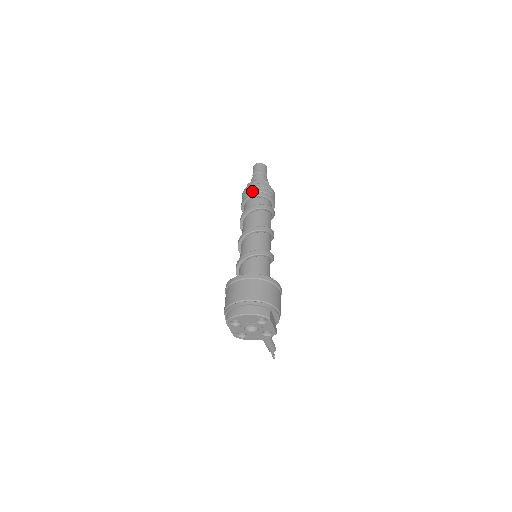
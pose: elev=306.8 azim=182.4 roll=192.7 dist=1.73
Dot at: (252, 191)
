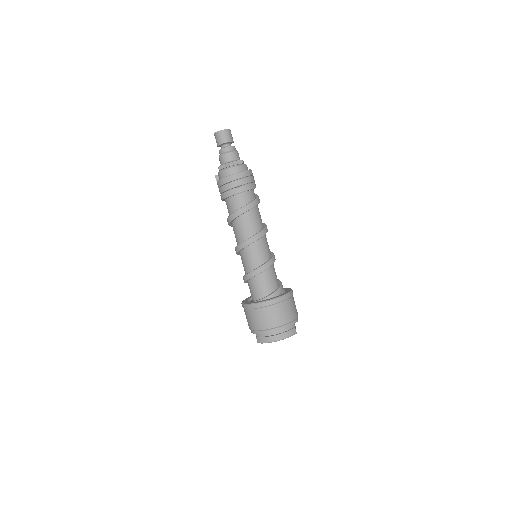
Dot at: (233, 187)
